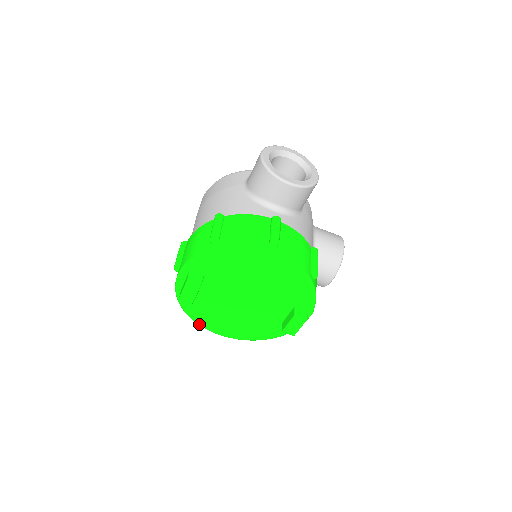
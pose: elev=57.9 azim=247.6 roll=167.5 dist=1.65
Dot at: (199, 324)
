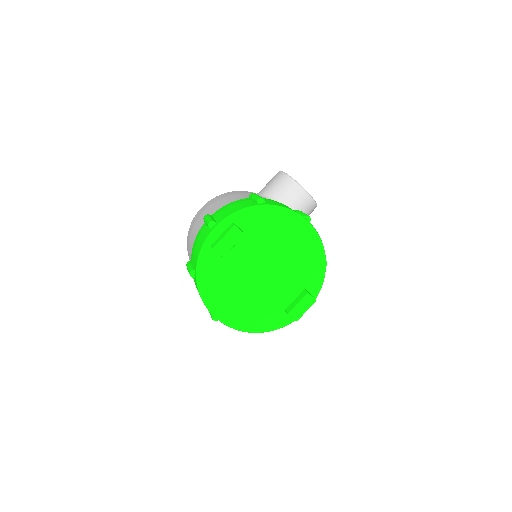
Dot at: (204, 297)
